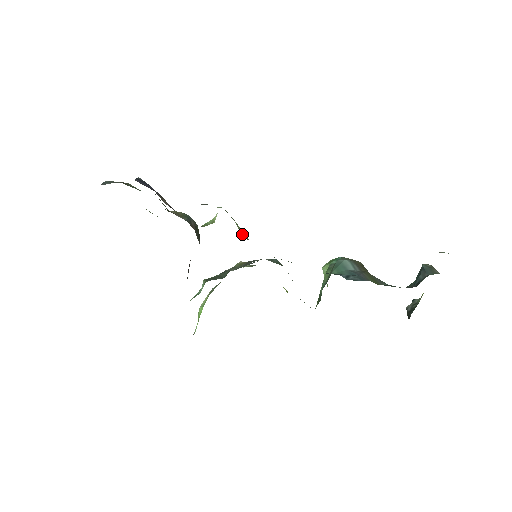
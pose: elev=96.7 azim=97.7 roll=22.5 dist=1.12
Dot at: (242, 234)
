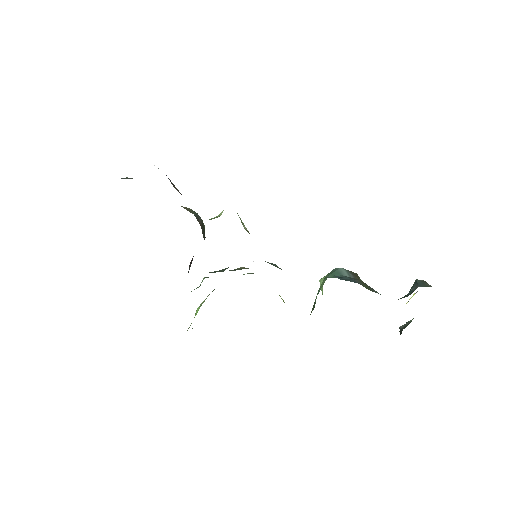
Dot at: (244, 227)
